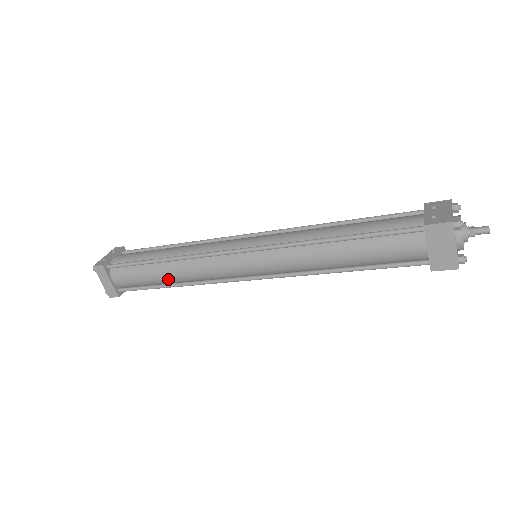
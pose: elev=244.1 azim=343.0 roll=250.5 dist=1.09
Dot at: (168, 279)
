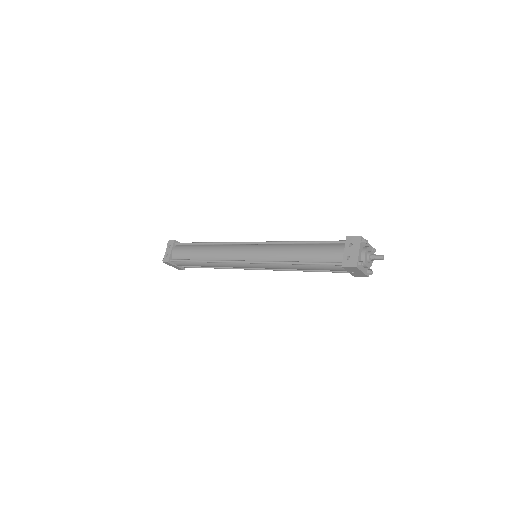
Dot at: occluded
